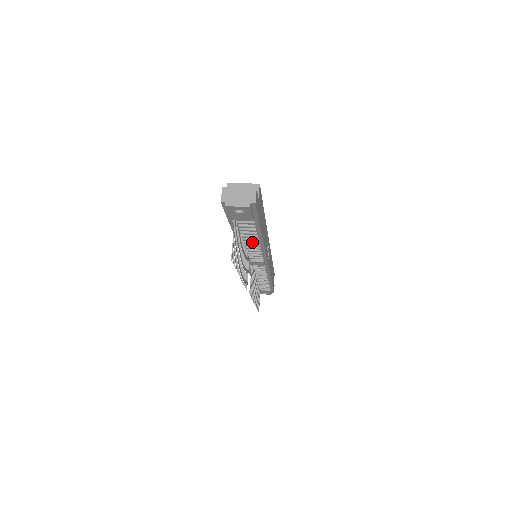
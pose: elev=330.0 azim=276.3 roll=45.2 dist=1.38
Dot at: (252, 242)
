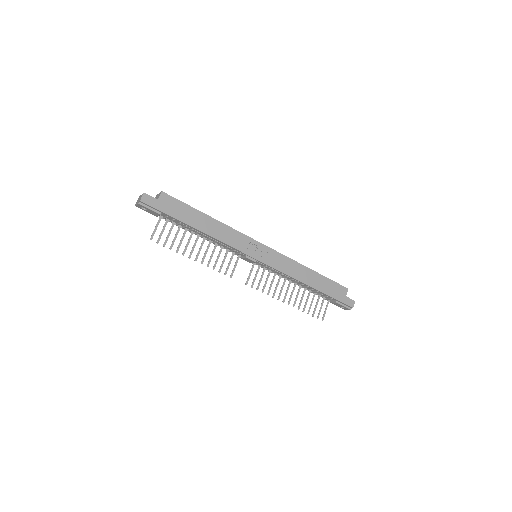
Dot at: (203, 236)
